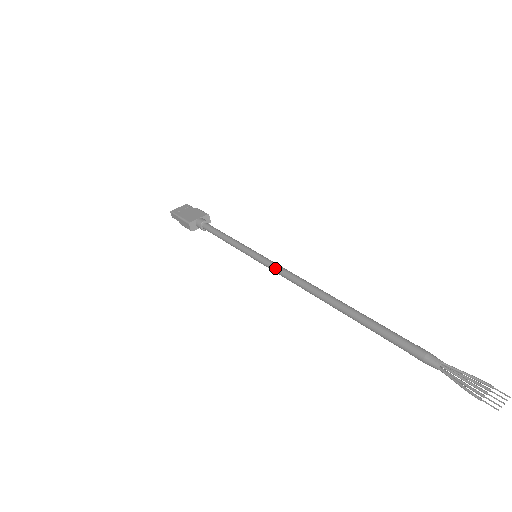
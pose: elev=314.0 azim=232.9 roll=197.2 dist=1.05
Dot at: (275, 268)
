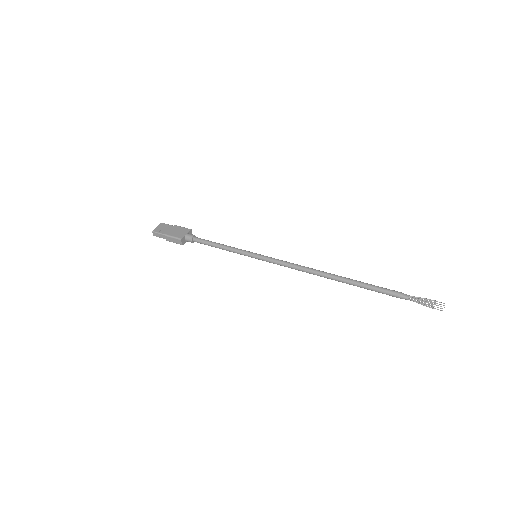
Dot at: (278, 262)
